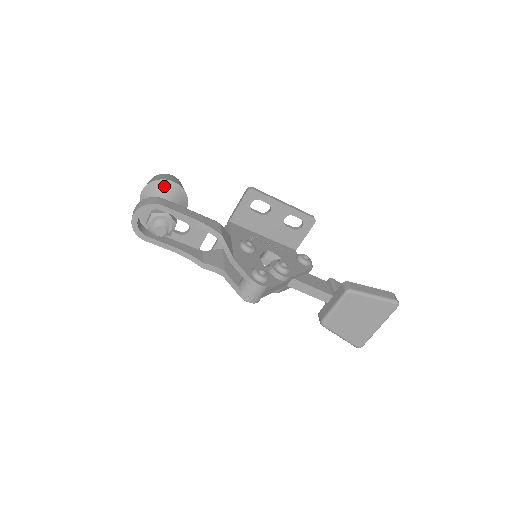
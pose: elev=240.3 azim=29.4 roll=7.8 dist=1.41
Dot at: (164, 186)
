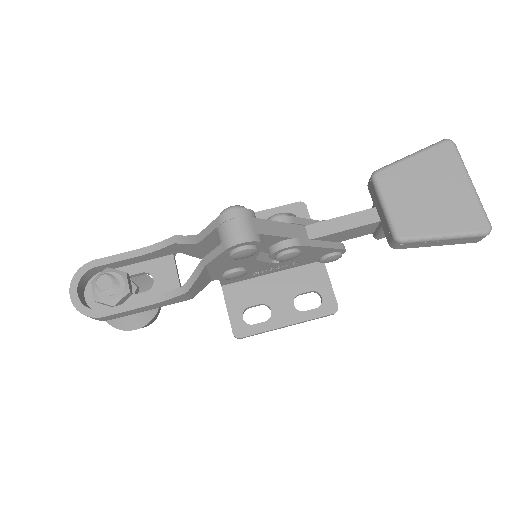
Dot at: occluded
